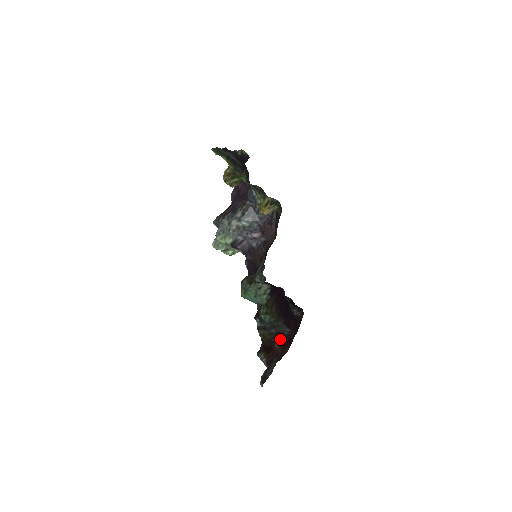
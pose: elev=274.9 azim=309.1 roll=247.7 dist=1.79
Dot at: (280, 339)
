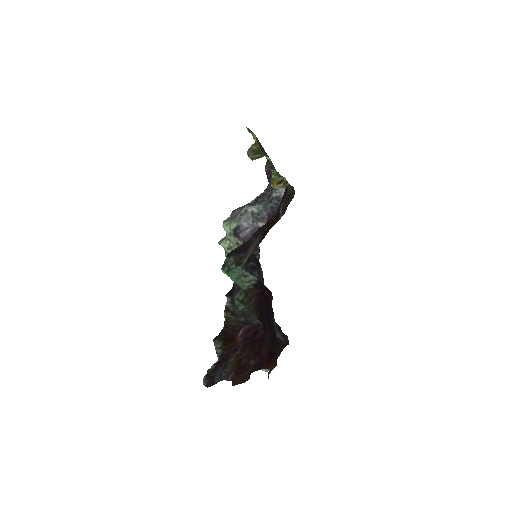
Dot at: (245, 327)
